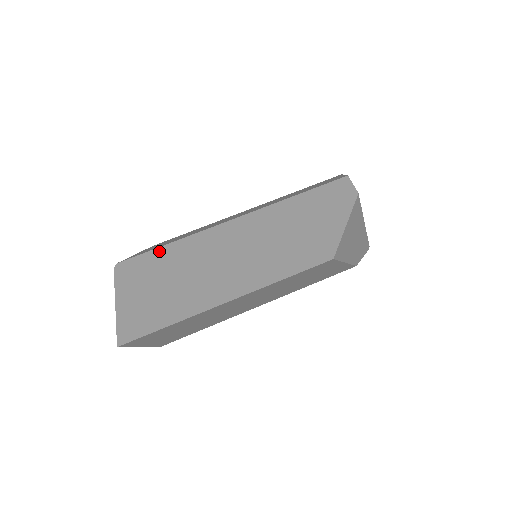
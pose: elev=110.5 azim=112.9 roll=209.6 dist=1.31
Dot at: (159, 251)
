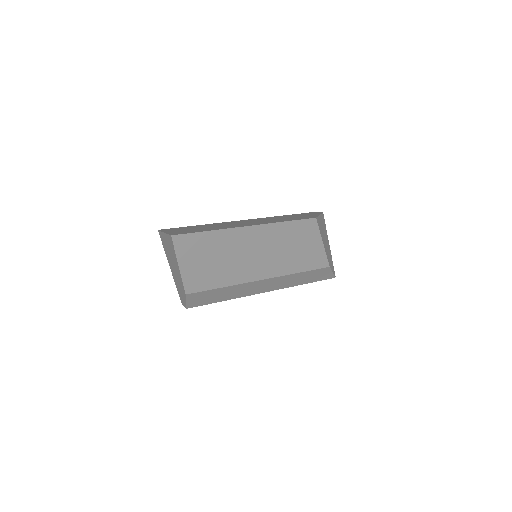
Dot at: (191, 226)
